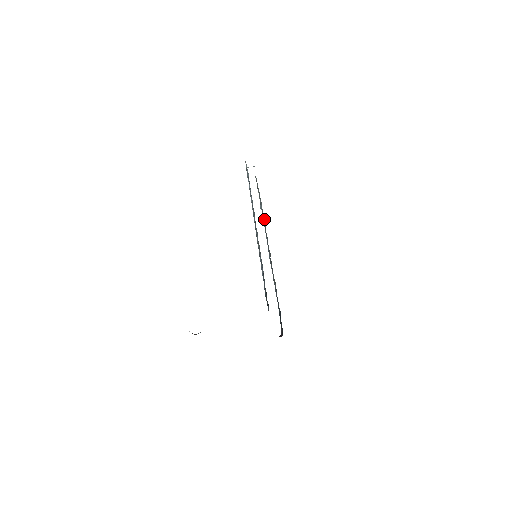
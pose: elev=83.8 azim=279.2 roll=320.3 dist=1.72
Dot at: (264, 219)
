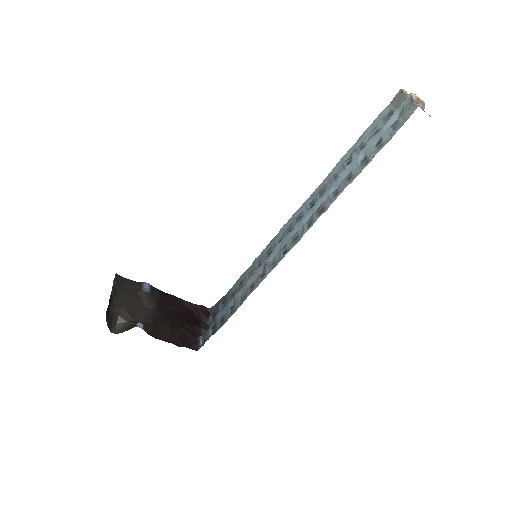
Dot at: occluded
